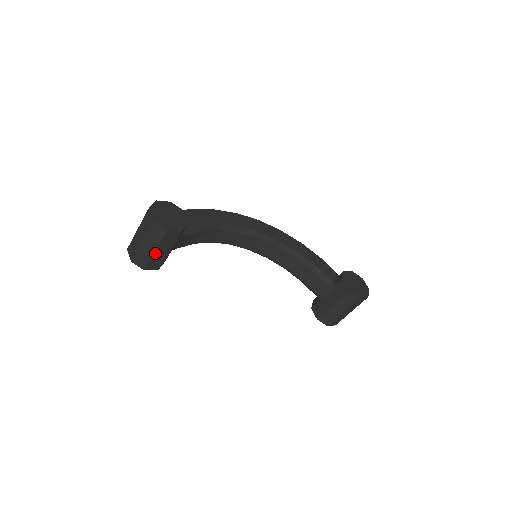
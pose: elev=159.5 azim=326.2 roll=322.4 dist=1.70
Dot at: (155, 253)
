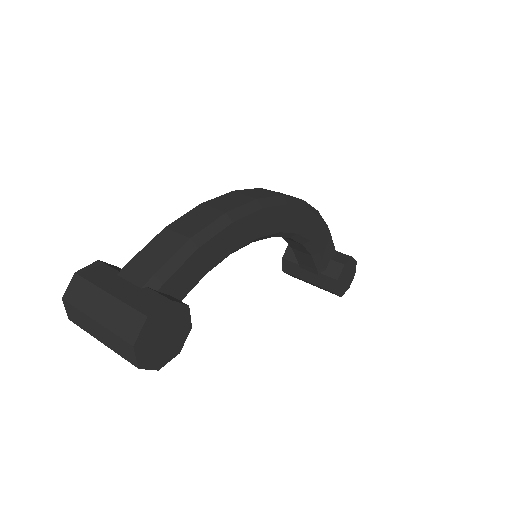
Dot at: occluded
